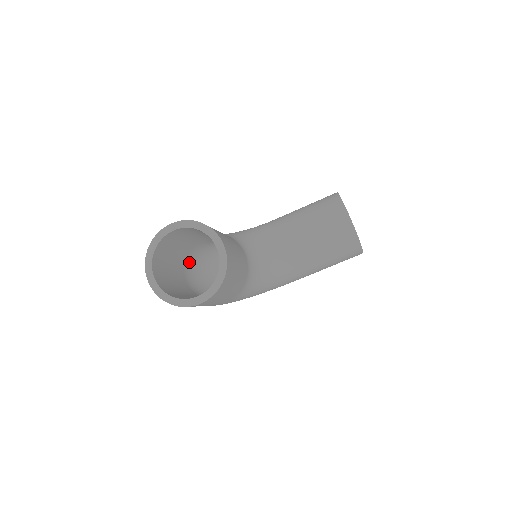
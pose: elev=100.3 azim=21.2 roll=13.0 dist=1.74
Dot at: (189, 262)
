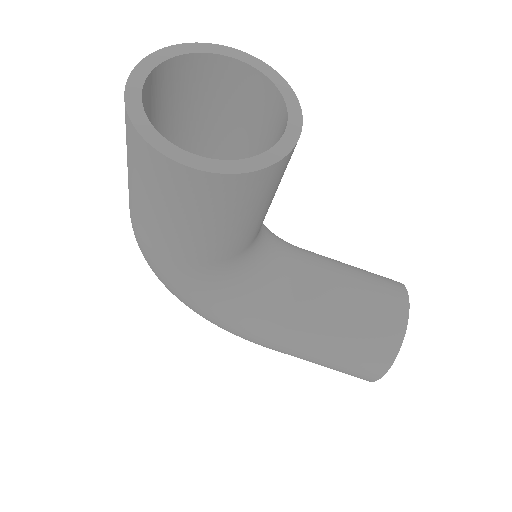
Dot at: occluded
